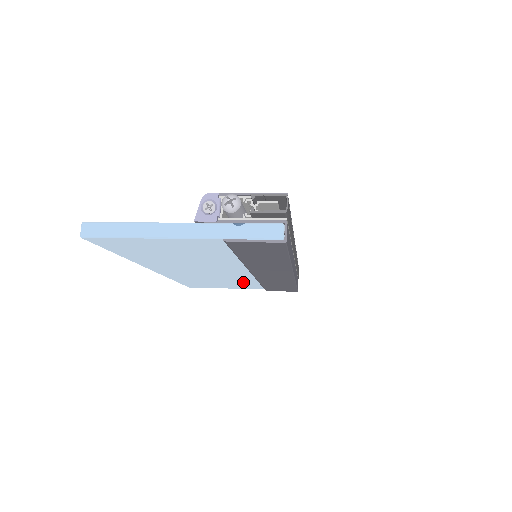
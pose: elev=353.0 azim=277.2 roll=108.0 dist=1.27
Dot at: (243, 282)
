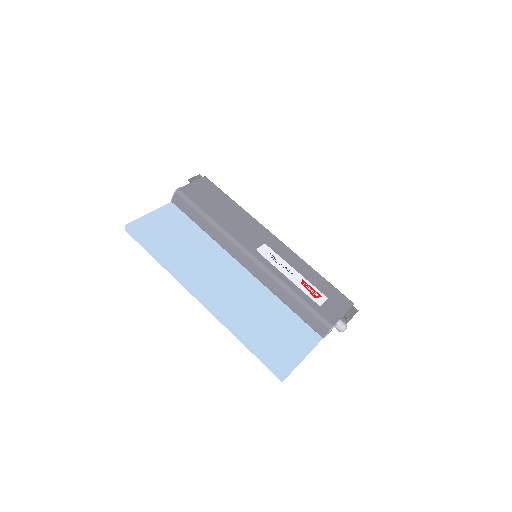
Dot at: occluded
